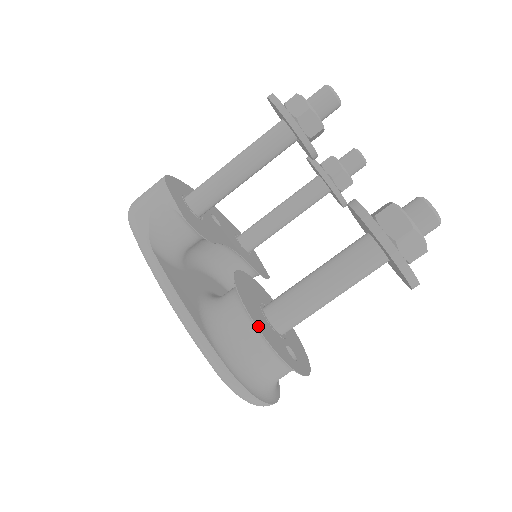
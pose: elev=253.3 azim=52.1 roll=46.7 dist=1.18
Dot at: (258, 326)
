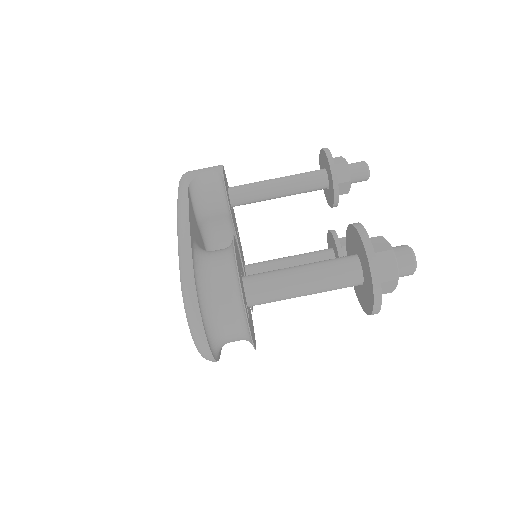
Dot at: (236, 256)
